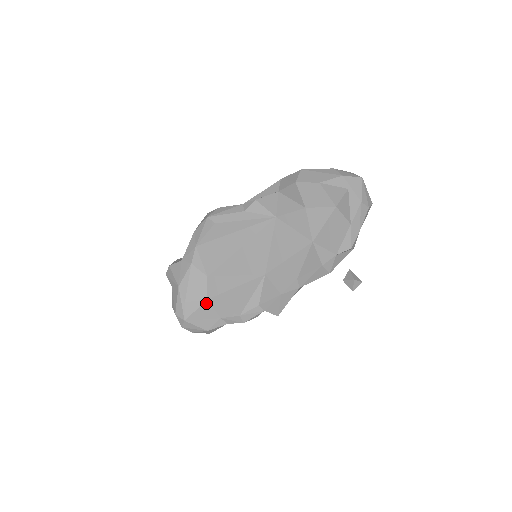
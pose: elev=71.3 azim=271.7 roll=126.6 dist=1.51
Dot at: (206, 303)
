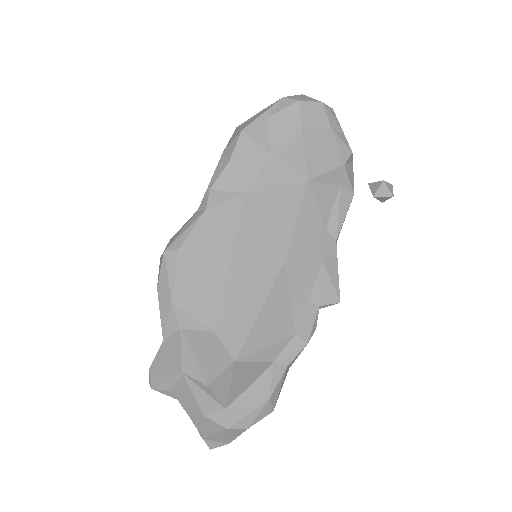
Dot at: (237, 365)
